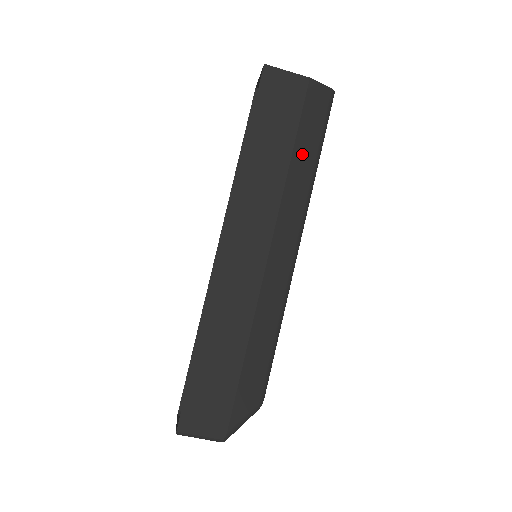
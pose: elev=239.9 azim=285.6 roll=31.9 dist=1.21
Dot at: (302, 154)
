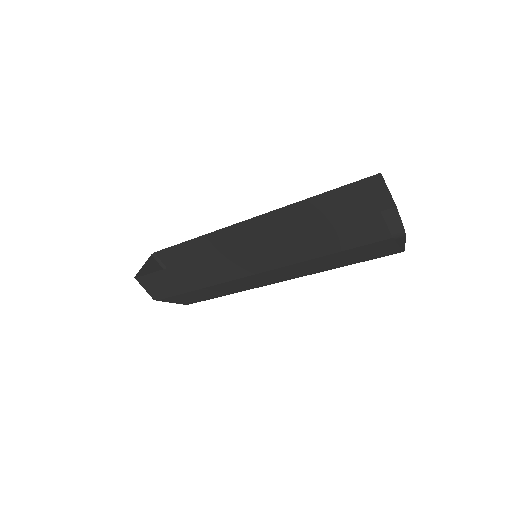
Dot at: (333, 259)
